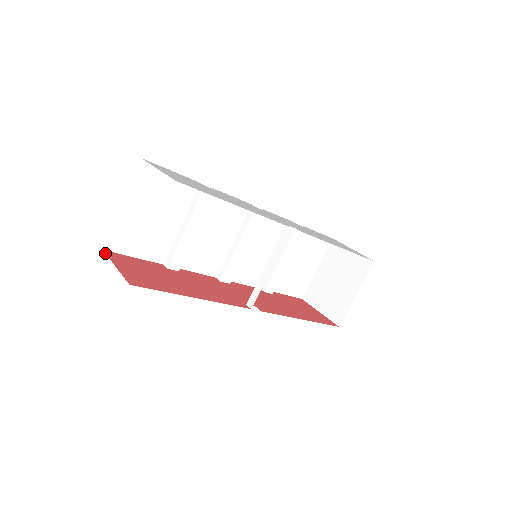
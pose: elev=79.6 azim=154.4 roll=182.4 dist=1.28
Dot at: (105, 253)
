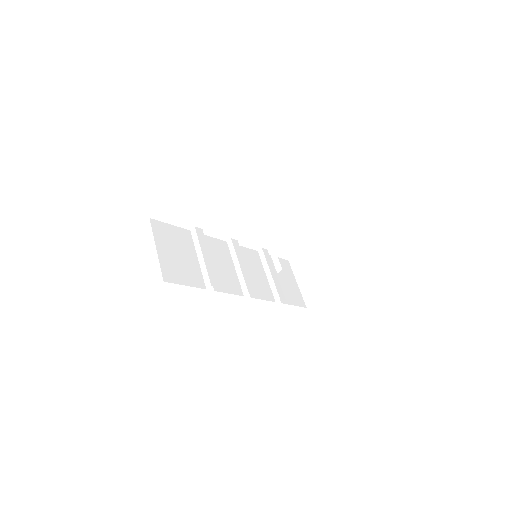
Dot at: occluded
